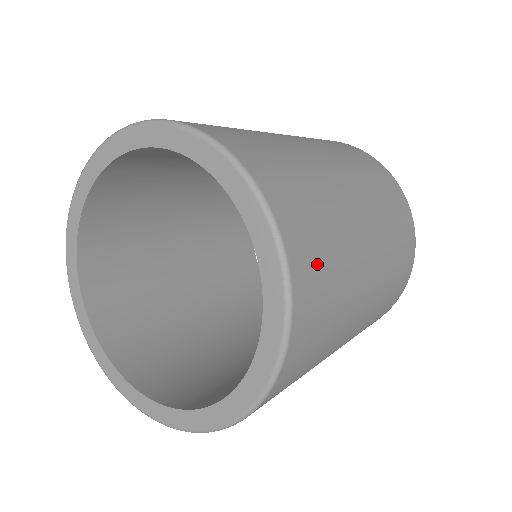
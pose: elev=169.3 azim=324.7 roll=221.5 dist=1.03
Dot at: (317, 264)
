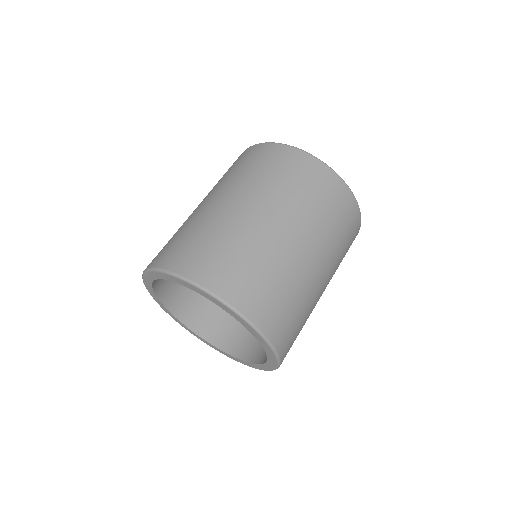
Dot at: occluded
